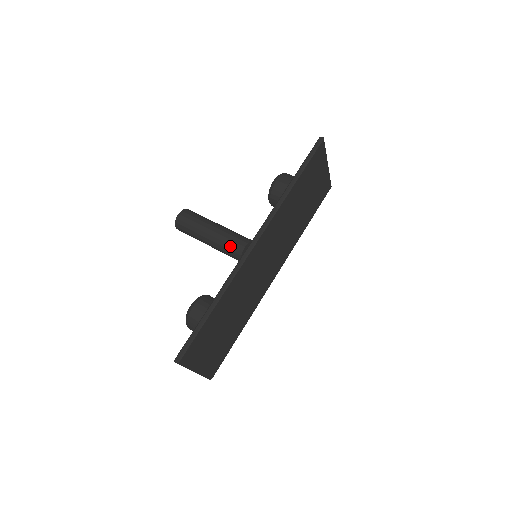
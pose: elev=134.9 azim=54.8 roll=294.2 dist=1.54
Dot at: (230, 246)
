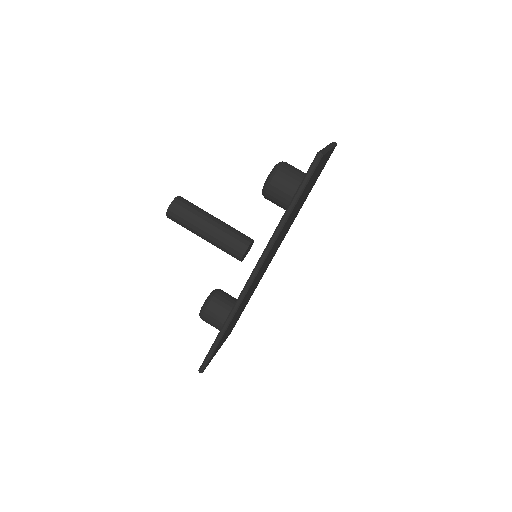
Dot at: (228, 251)
